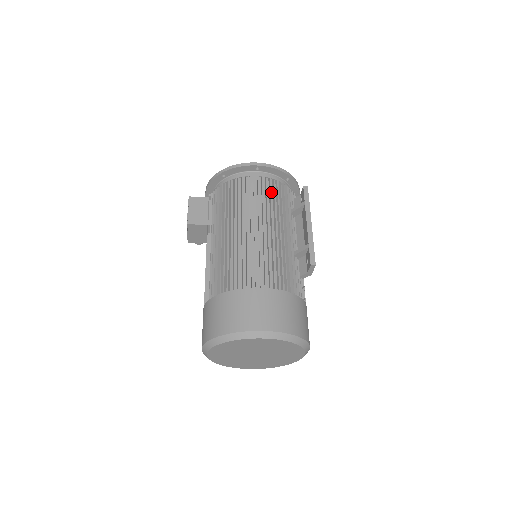
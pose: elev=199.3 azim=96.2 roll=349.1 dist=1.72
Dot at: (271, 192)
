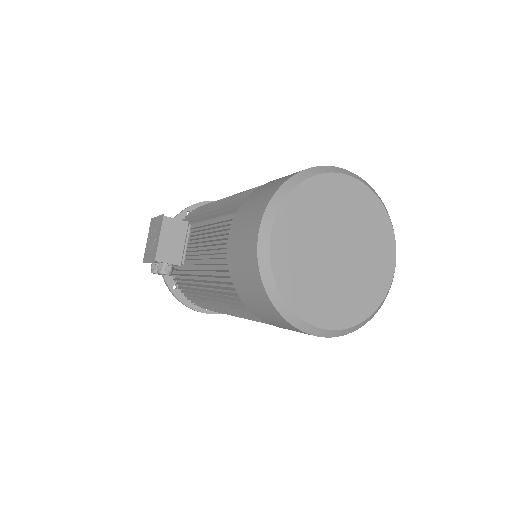
Dot at: occluded
